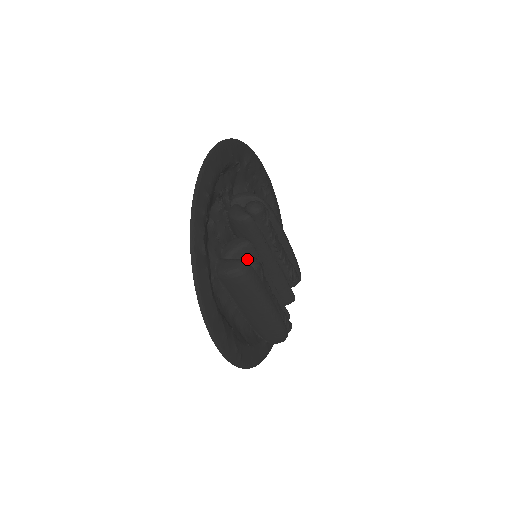
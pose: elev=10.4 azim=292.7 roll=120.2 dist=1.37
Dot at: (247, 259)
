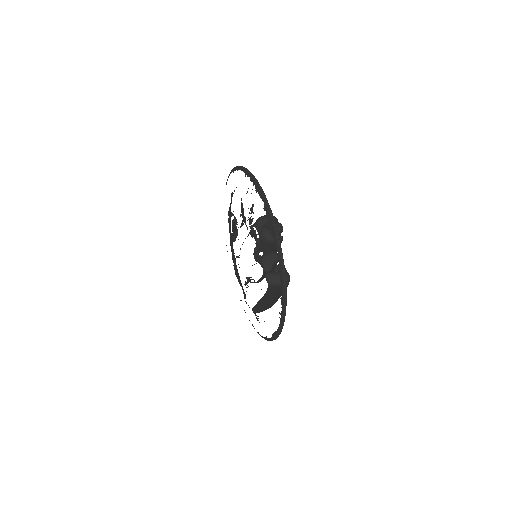
Dot at: (279, 268)
